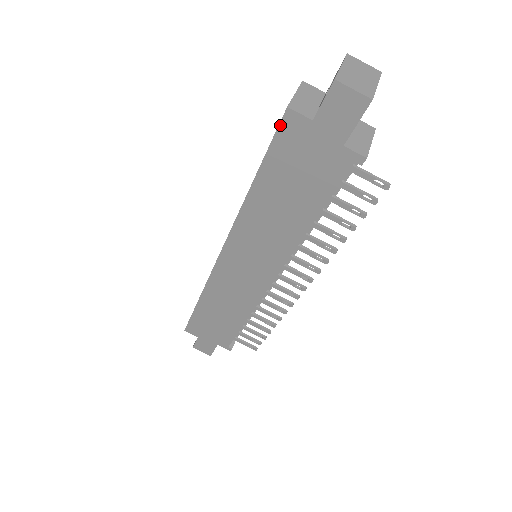
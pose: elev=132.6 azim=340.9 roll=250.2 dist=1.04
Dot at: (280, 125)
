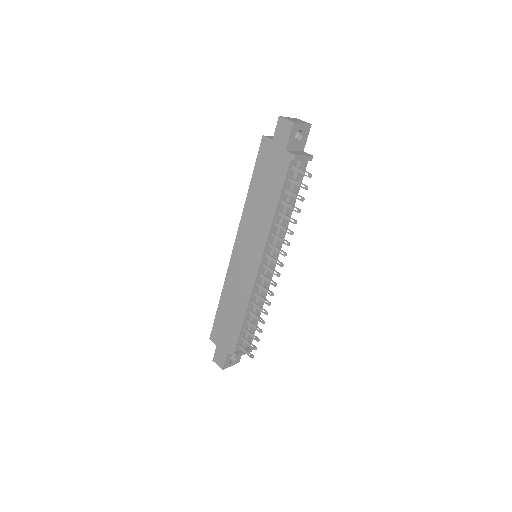
Dot at: (260, 146)
